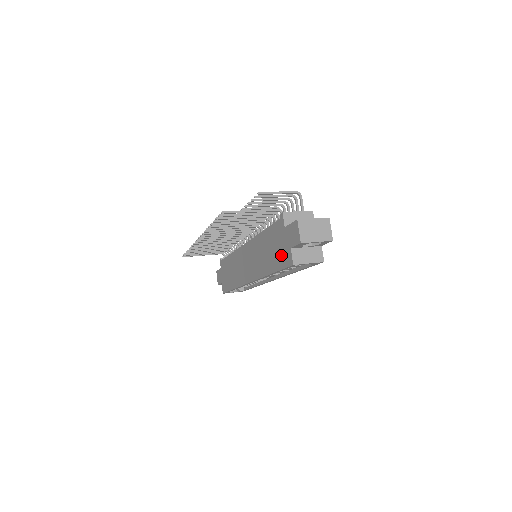
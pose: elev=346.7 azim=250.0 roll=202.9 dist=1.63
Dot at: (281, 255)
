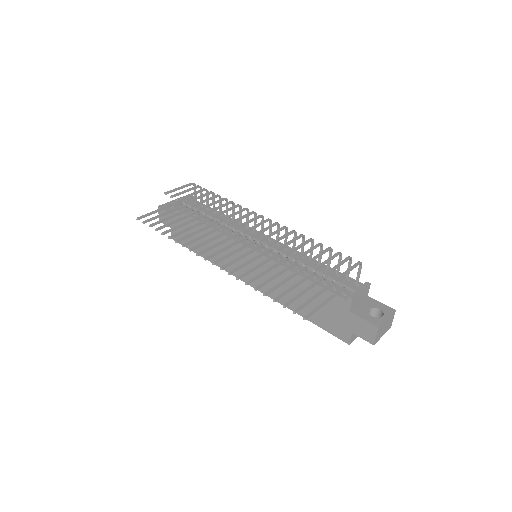
Dot at: (330, 322)
